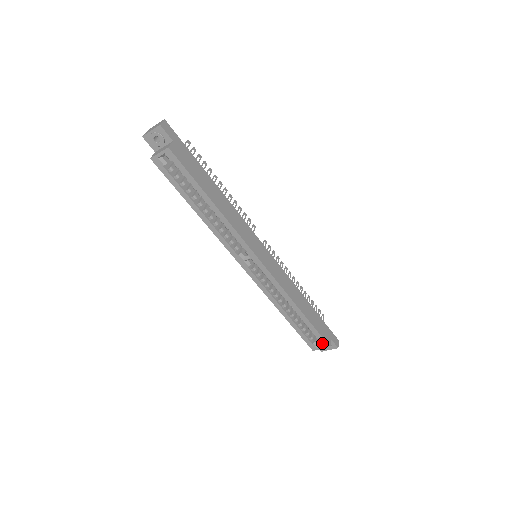
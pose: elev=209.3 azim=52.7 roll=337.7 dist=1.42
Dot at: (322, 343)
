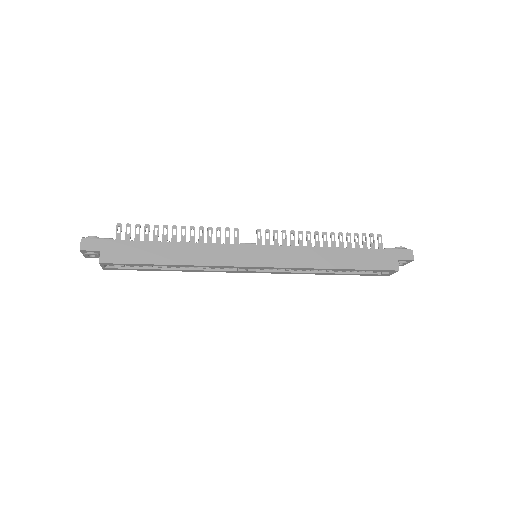
Dot at: occluded
